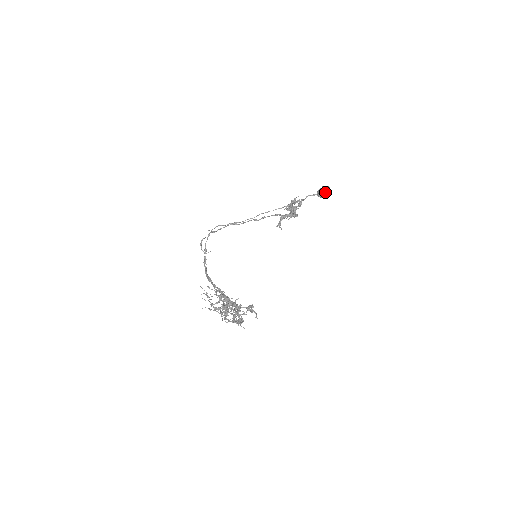
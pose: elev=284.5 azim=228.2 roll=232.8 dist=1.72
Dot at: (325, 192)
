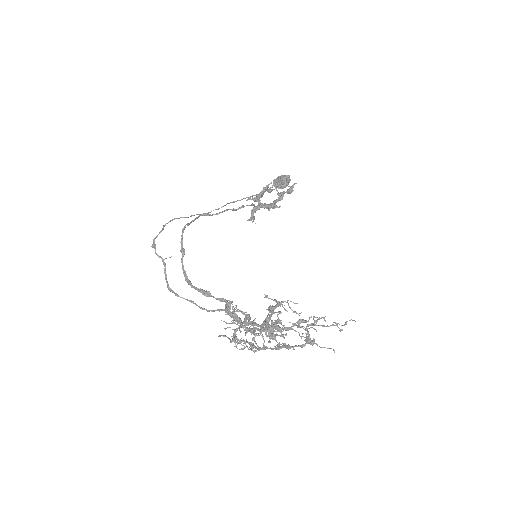
Dot at: (287, 182)
